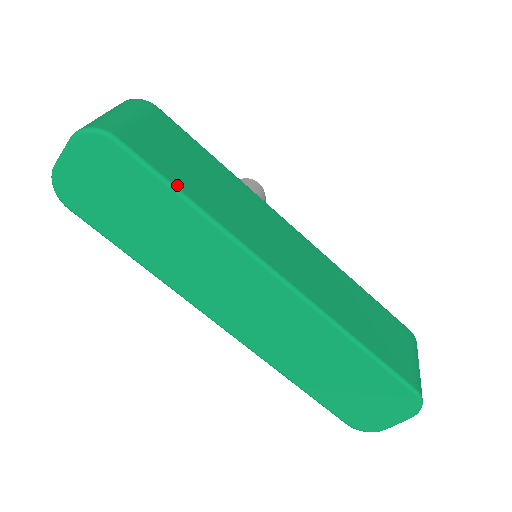
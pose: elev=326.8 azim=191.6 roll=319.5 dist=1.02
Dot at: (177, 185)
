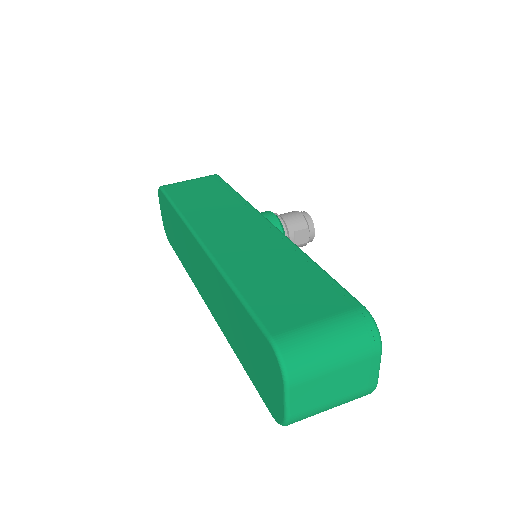
Dot at: (175, 201)
